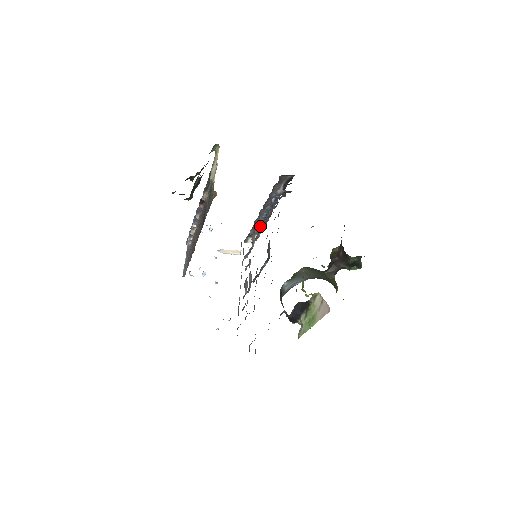
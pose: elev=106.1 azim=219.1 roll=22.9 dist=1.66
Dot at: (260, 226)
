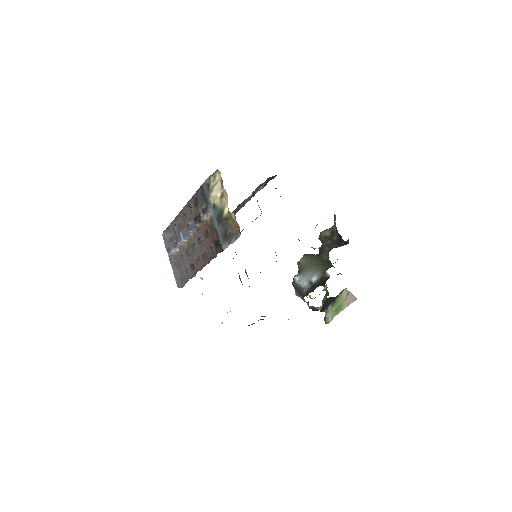
Dot at: occluded
